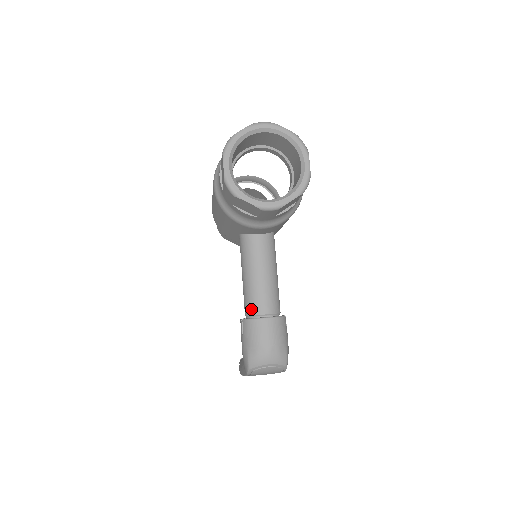
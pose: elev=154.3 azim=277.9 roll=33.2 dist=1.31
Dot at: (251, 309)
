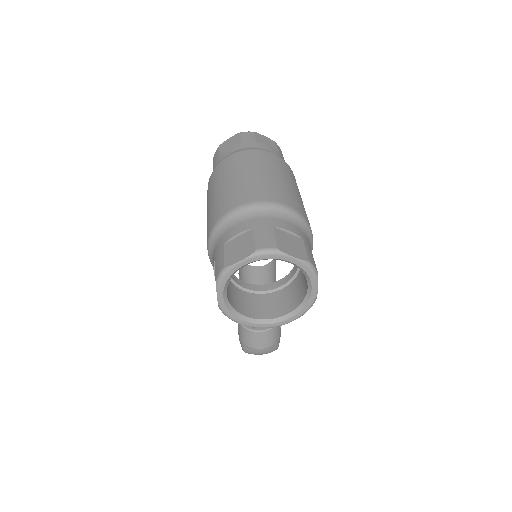
Dot at: occluded
